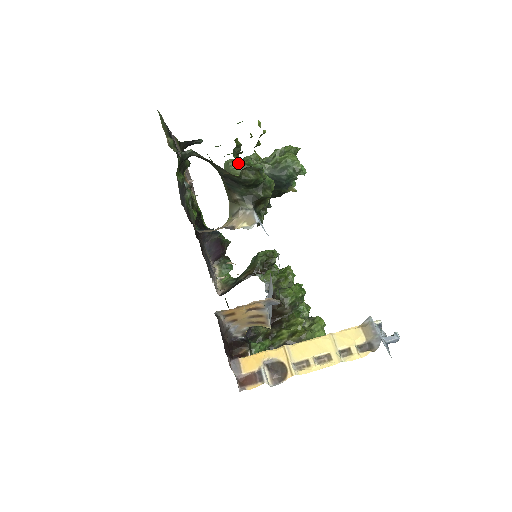
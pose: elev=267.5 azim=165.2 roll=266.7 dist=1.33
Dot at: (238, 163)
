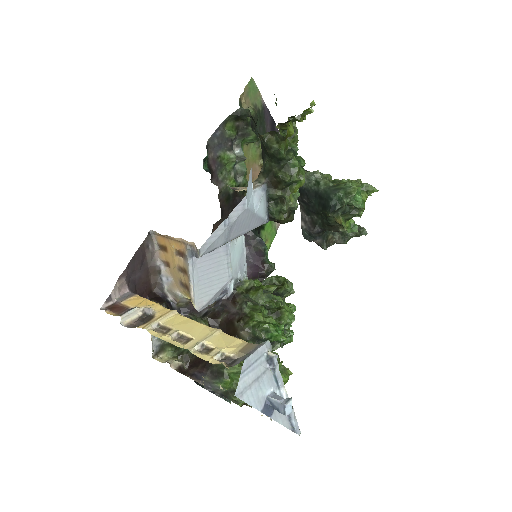
Dot at: occluded
